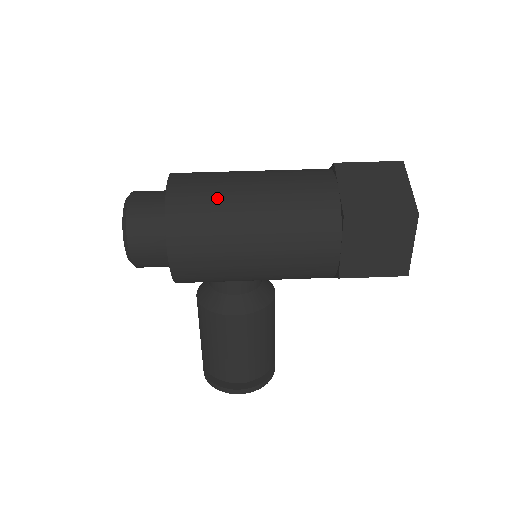
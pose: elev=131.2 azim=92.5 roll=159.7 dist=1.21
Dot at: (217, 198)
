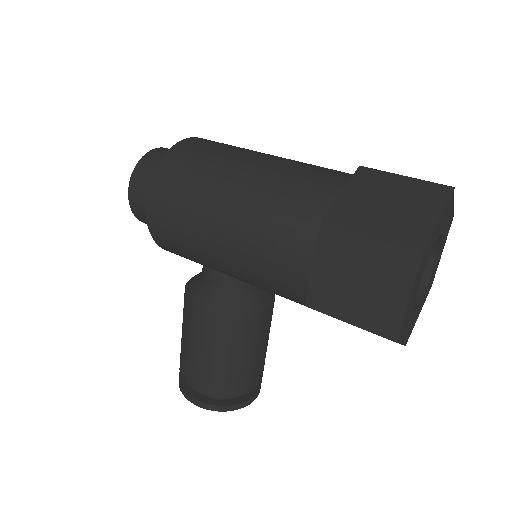
Dot at: (209, 165)
